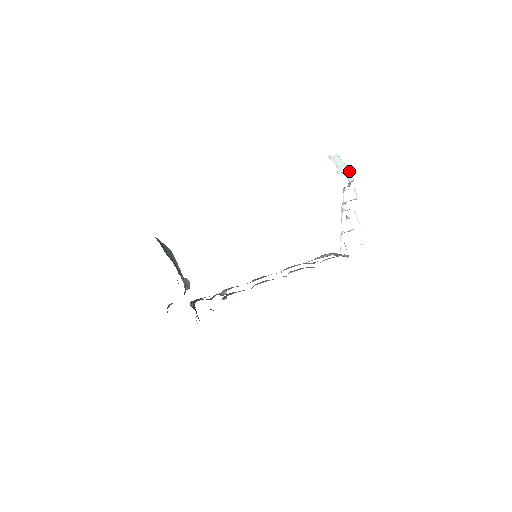
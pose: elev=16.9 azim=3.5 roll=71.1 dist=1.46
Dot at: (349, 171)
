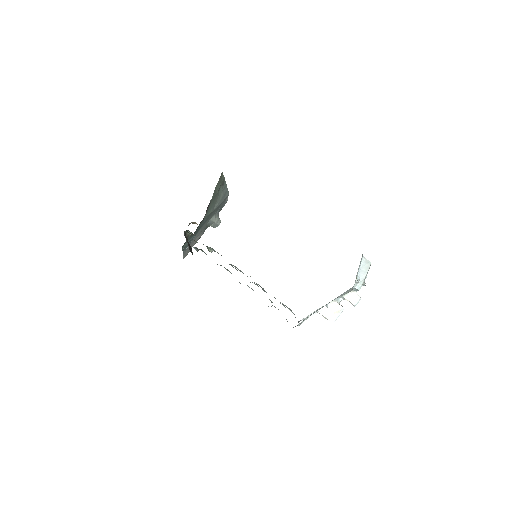
Dot at: occluded
